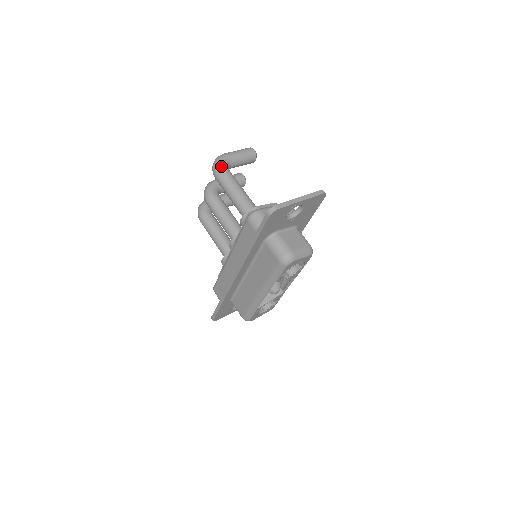
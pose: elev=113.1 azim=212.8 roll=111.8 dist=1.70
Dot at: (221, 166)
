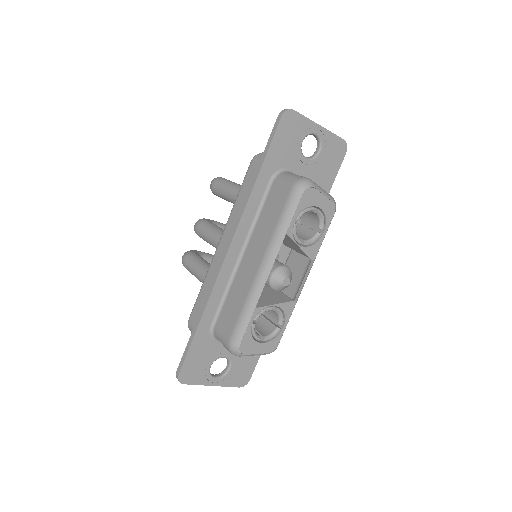
Dot at: (221, 177)
